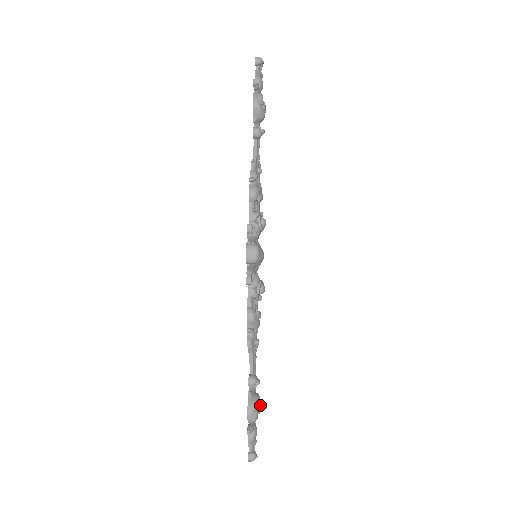
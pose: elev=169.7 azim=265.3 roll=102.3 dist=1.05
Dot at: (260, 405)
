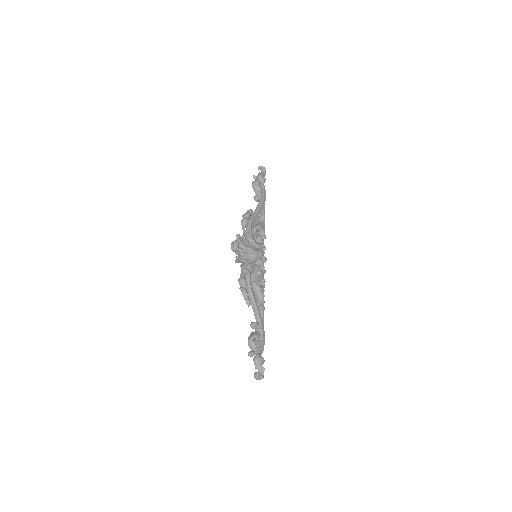
Dot at: (262, 342)
